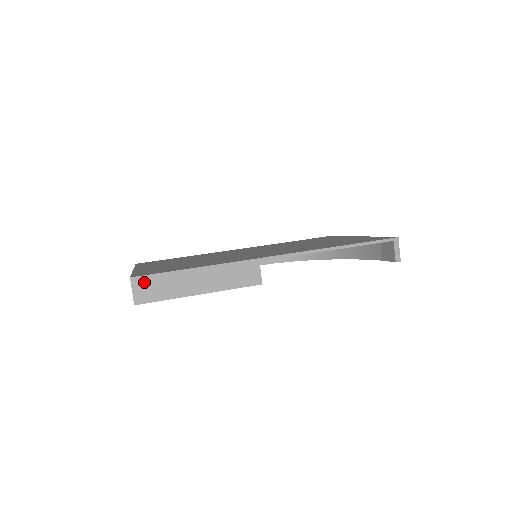
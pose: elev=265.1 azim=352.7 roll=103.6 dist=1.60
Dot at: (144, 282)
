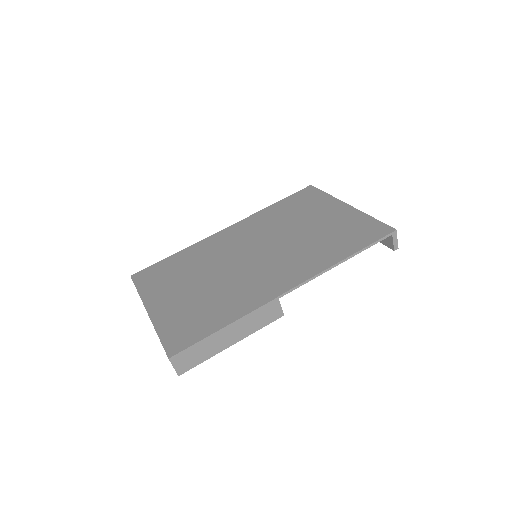
Dot at: (182, 357)
